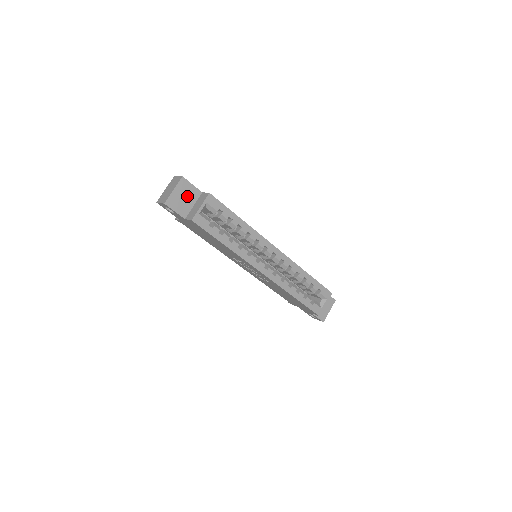
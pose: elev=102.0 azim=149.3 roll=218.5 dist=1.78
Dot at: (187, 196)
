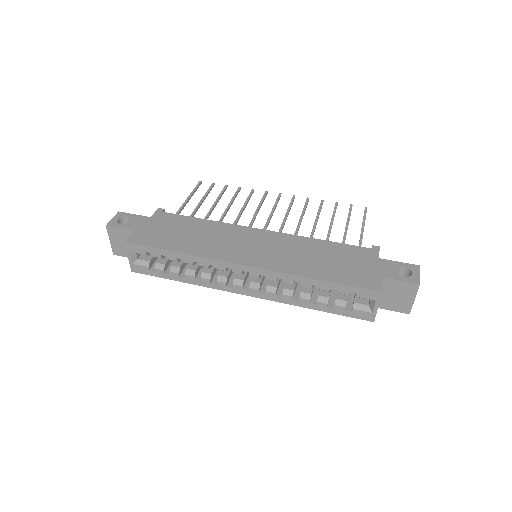
Dot at: (124, 240)
